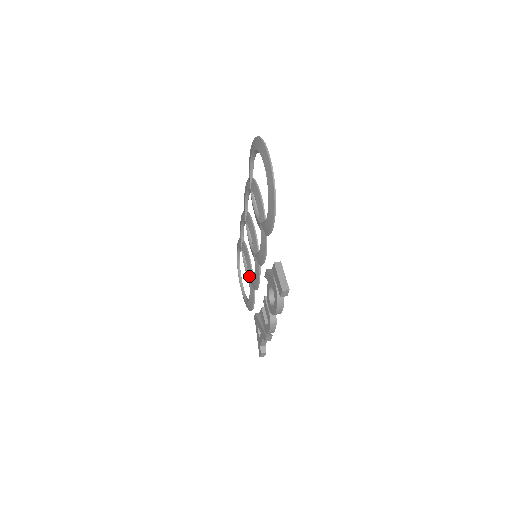
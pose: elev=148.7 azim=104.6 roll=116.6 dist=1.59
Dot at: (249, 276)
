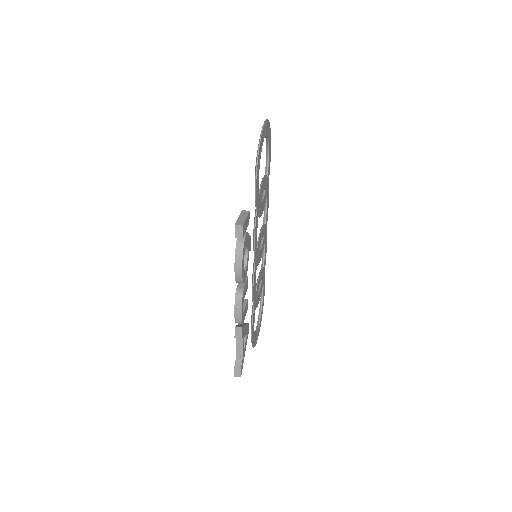
Dot at: occluded
